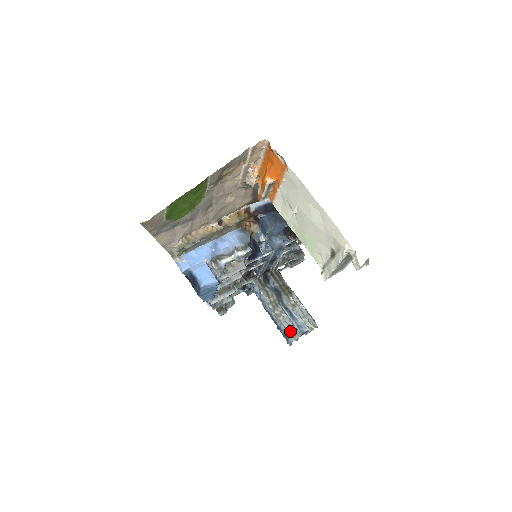
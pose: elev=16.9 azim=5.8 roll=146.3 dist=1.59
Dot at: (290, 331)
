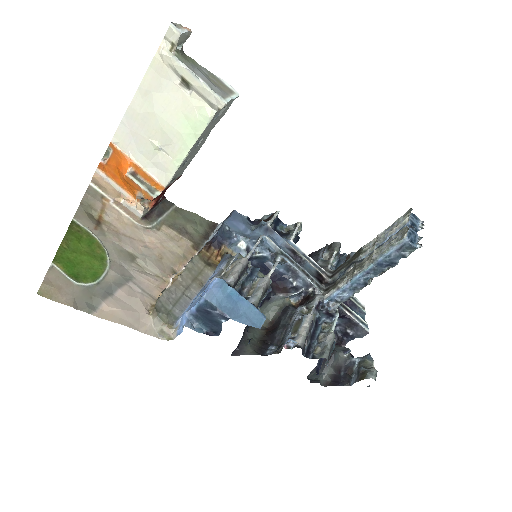
Dot at: (394, 241)
